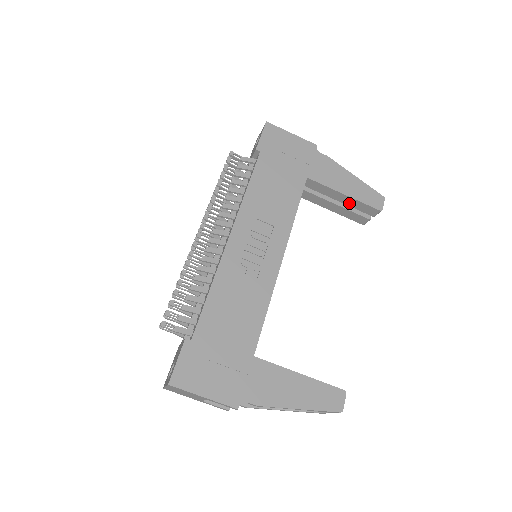
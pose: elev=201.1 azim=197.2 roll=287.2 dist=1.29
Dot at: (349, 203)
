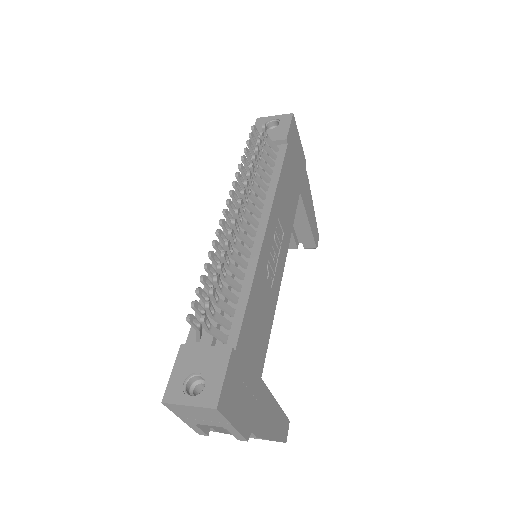
Dot at: (302, 229)
